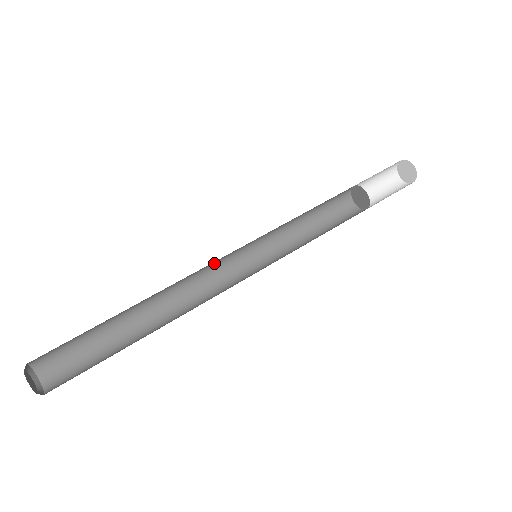
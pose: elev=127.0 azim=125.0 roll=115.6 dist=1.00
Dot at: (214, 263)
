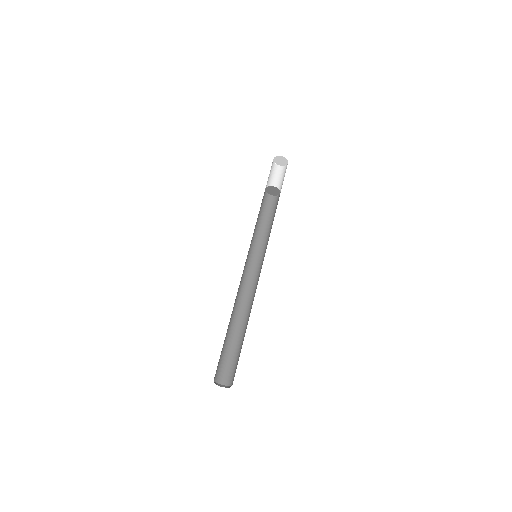
Dot at: occluded
